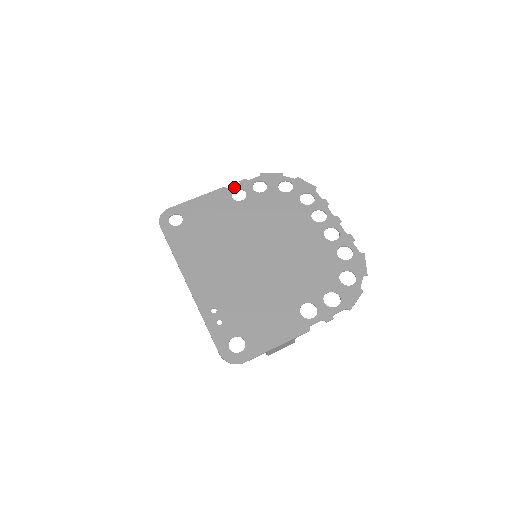
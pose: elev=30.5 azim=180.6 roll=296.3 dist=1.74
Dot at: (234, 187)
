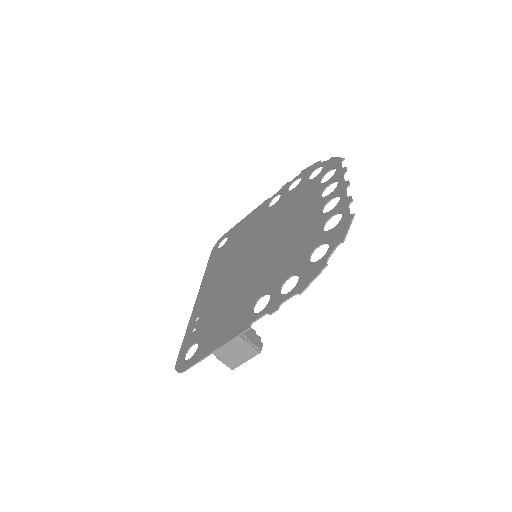
Dot at: (275, 195)
